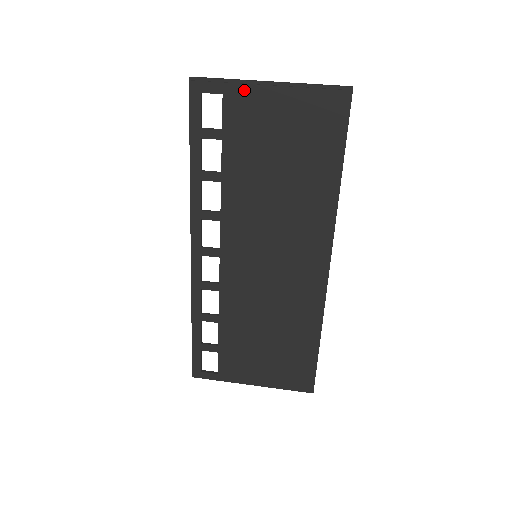
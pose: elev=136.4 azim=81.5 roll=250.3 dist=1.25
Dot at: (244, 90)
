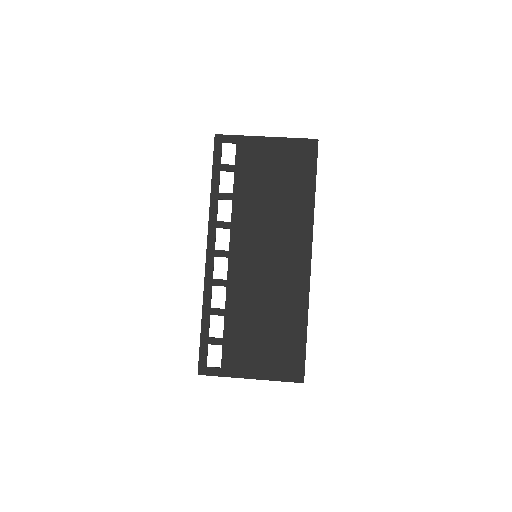
Dot at: (250, 141)
